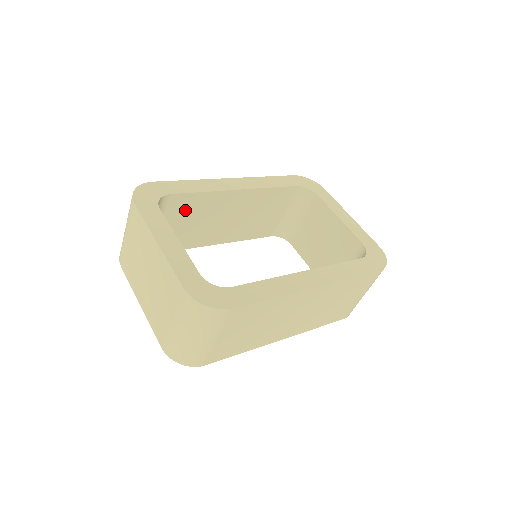
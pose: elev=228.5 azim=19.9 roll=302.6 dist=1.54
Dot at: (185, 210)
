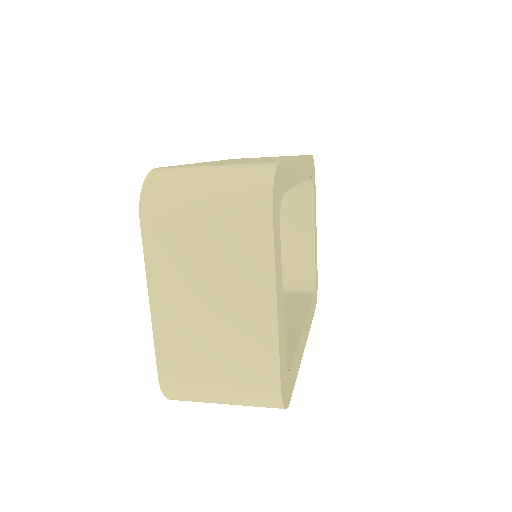
Dot at: occluded
